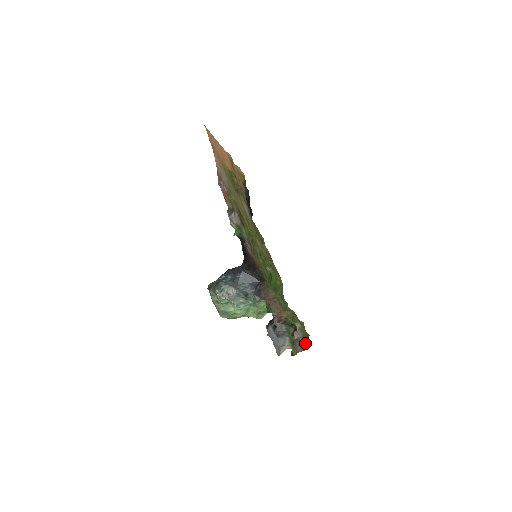
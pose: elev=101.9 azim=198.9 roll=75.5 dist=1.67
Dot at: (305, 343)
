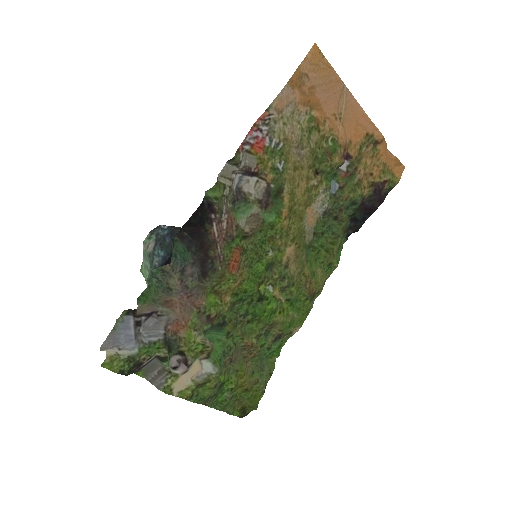
Dot at: (191, 392)
